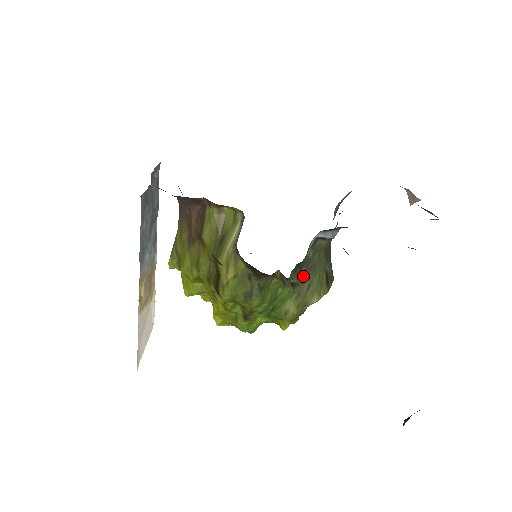
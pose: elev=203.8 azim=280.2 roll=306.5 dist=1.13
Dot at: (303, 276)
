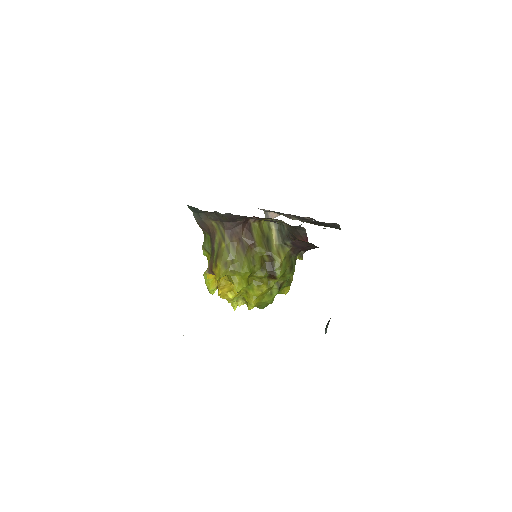
Dot at: occluded
